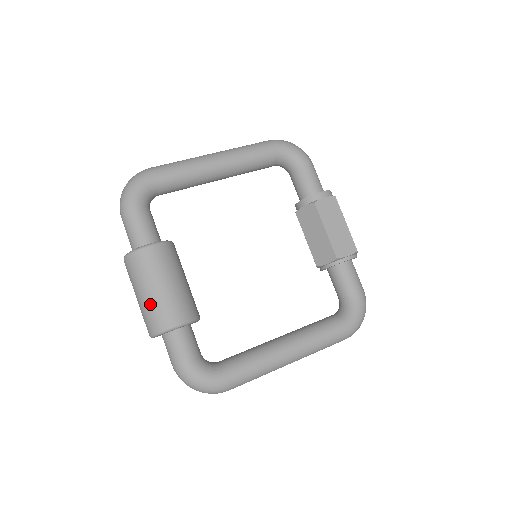
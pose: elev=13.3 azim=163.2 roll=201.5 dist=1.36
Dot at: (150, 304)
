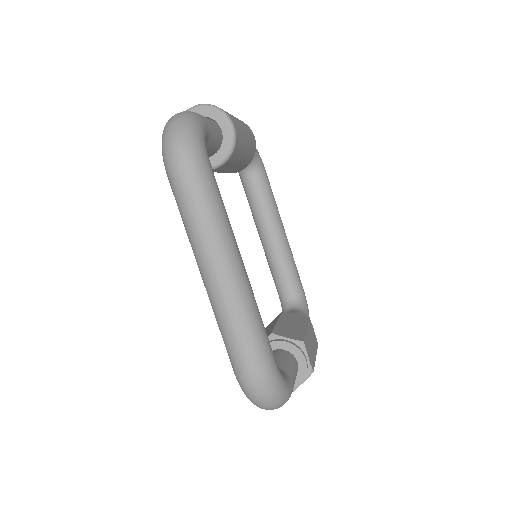
Dot at: occluded
